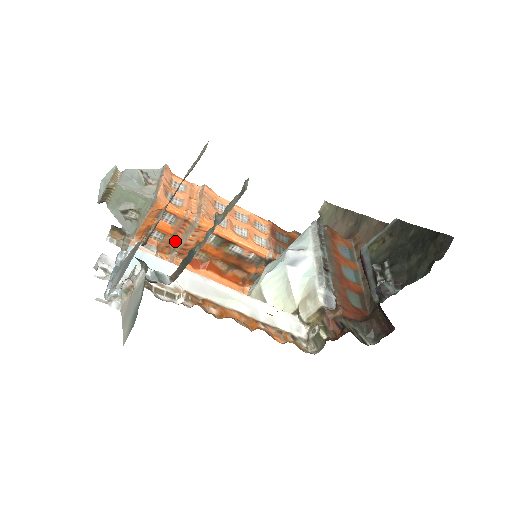
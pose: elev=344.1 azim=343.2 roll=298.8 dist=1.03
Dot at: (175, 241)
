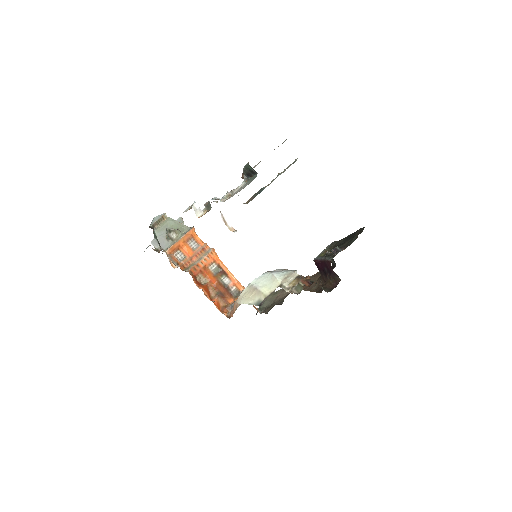
Dot at: (190, 263)
